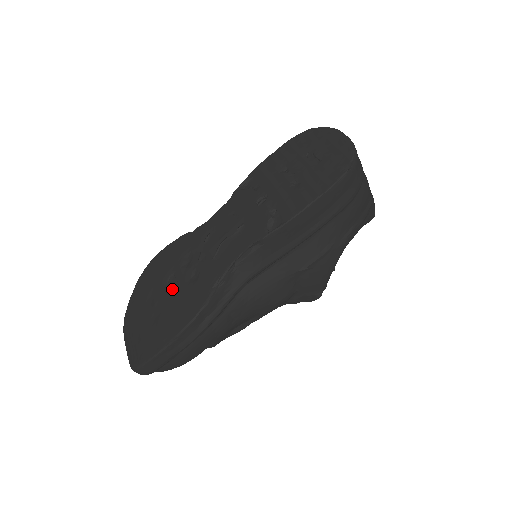
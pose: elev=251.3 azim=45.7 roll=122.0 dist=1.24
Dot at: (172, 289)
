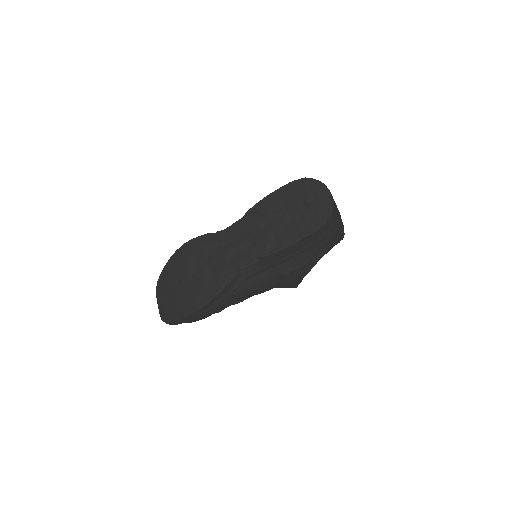
Dot at: (196, 274)
